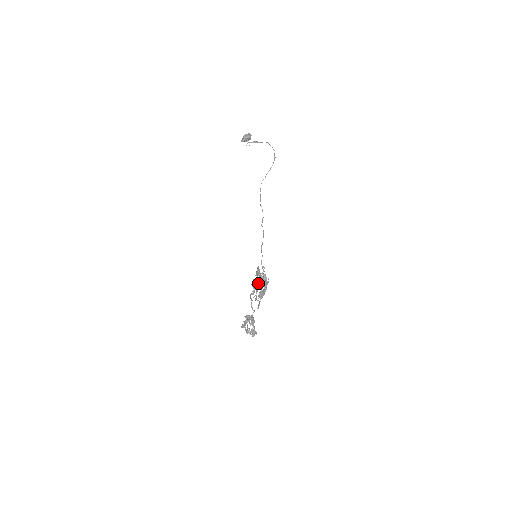
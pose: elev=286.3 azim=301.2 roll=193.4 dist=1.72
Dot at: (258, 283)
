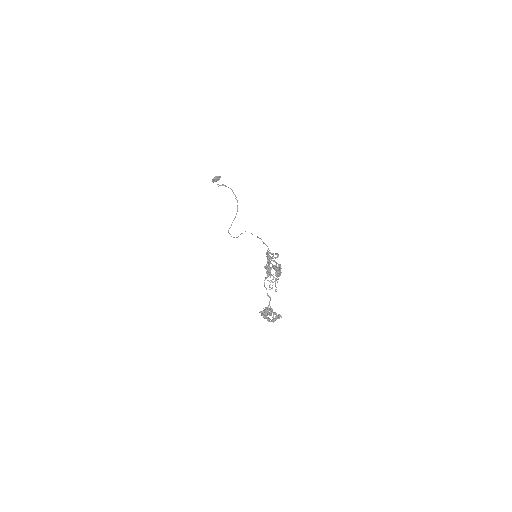
Dot at: occluded
